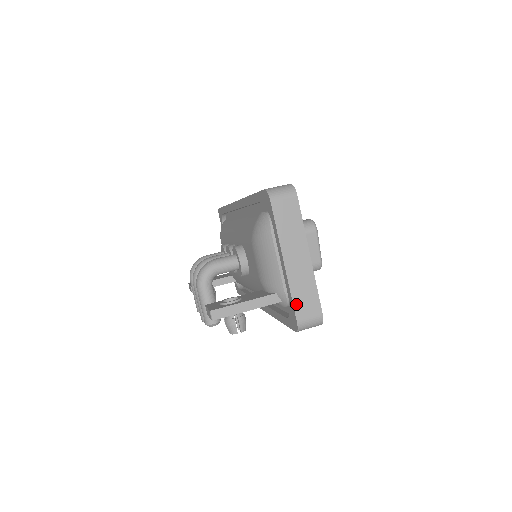
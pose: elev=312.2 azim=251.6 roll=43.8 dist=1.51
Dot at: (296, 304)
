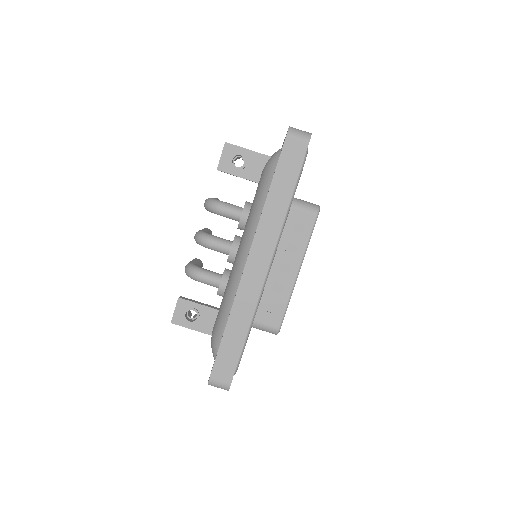
Dot at: occluded
